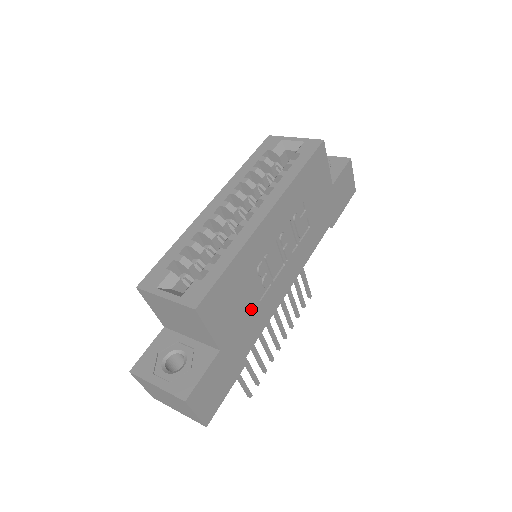
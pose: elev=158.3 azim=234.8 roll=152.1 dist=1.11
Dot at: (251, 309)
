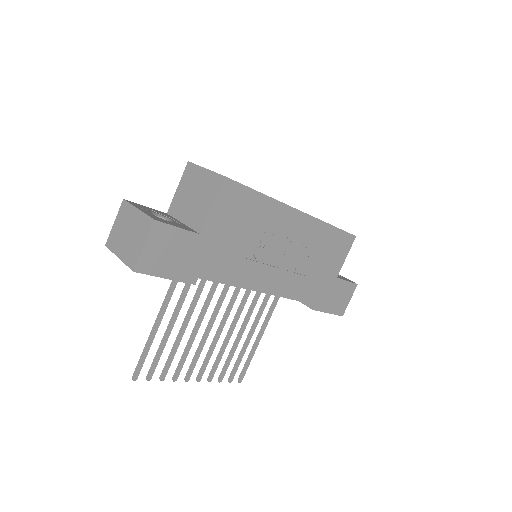
Dot at: (236, 250)
